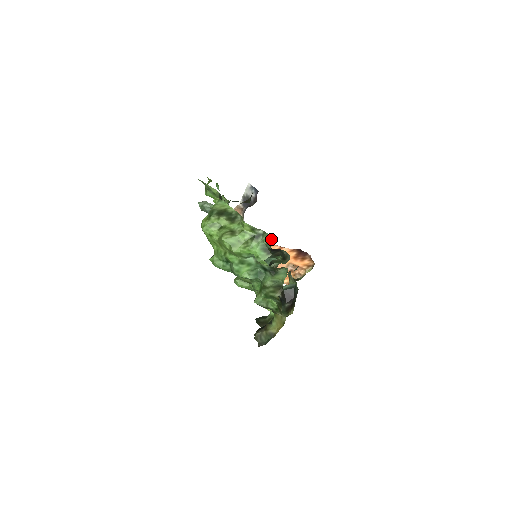
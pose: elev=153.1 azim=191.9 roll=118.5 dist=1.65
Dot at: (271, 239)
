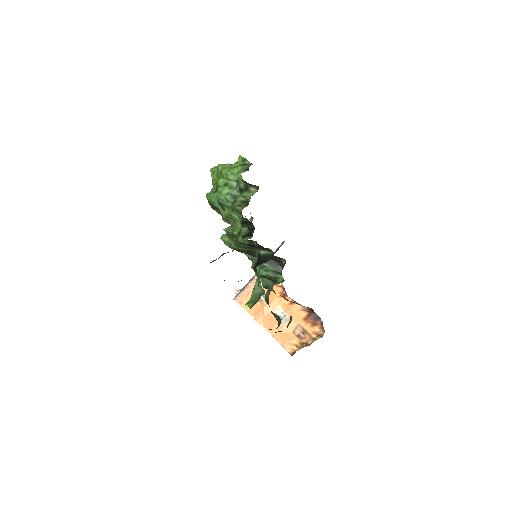
Dot at: occluded
